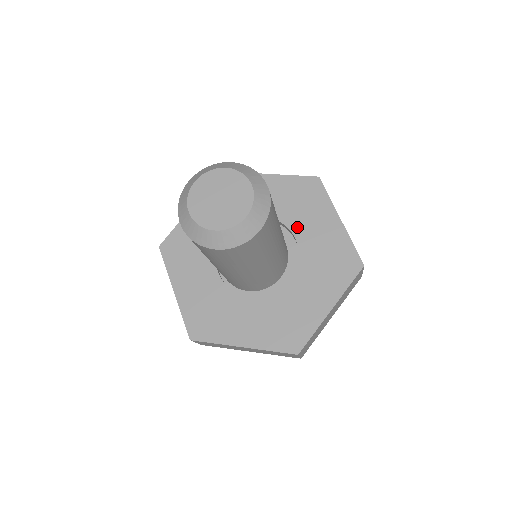
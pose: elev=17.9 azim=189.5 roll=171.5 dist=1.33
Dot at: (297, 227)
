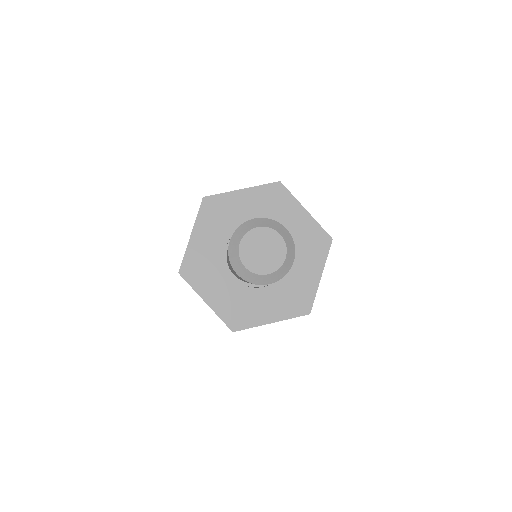
Dot at: occluded
